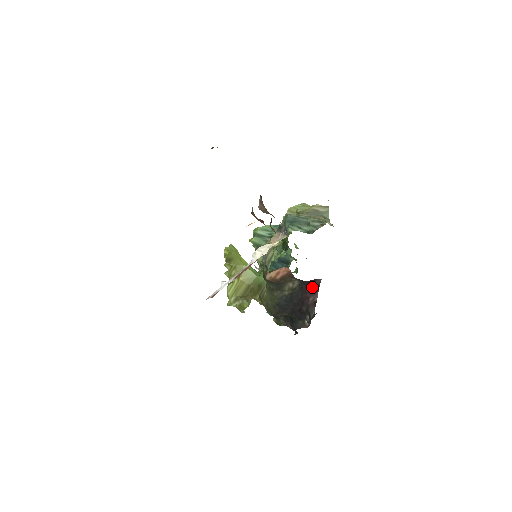
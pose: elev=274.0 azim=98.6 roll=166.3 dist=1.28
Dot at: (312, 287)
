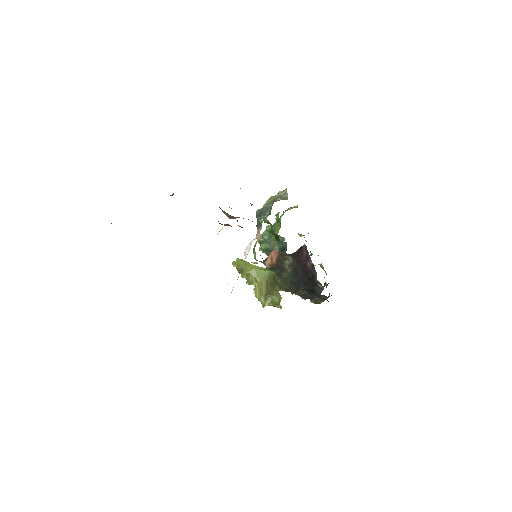
Dot at: (303, 255)
